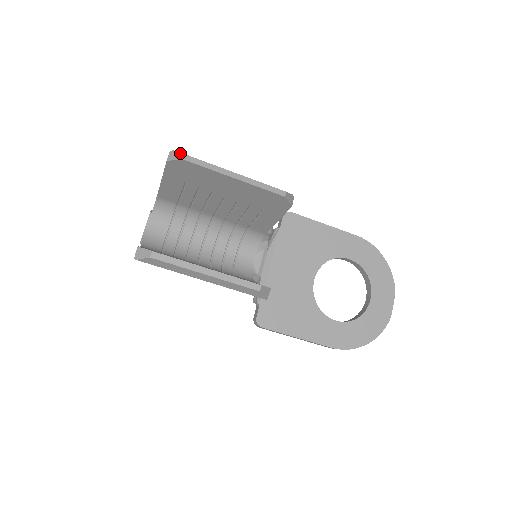
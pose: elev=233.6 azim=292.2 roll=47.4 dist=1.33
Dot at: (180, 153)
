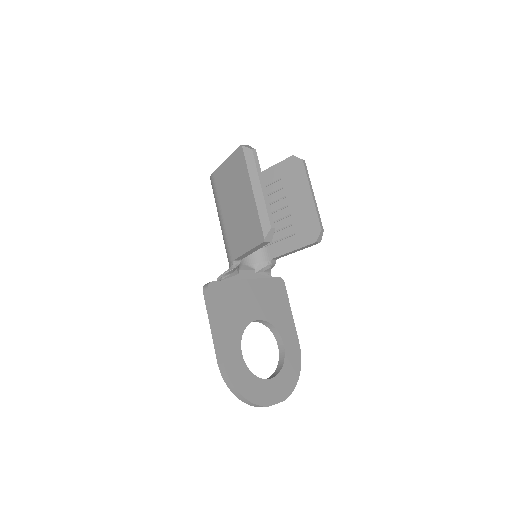
Dot at: occluded
